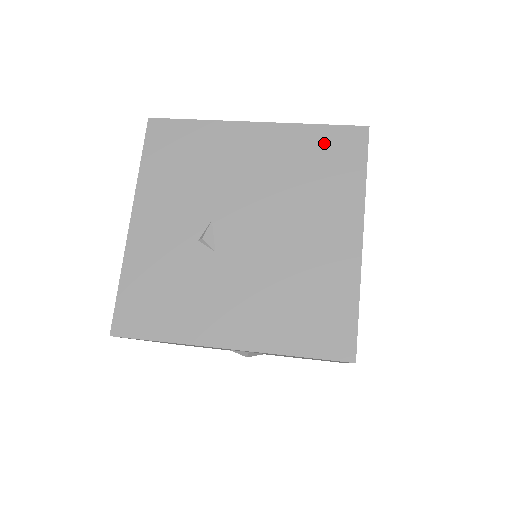
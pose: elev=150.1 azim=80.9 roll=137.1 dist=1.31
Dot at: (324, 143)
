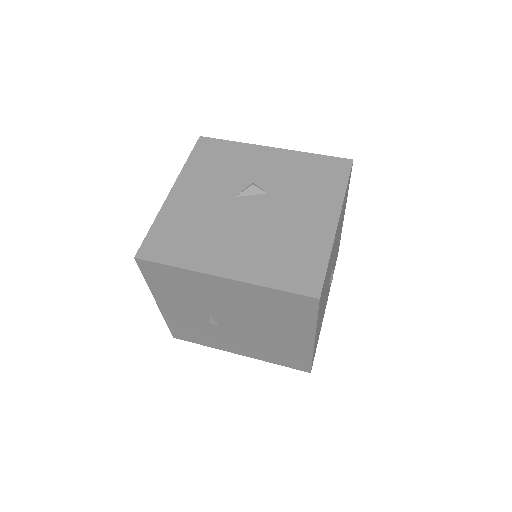
Dot at: (282, 300)
